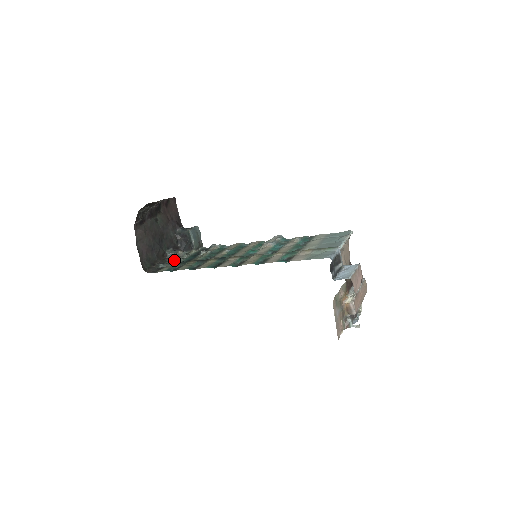
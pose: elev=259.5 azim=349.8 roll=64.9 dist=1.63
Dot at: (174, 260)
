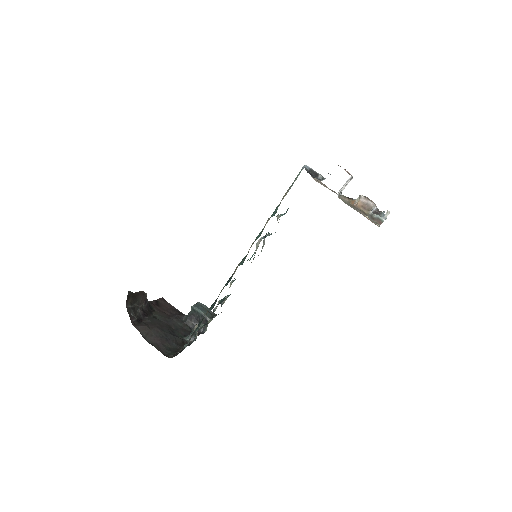
Dot at: occluded
